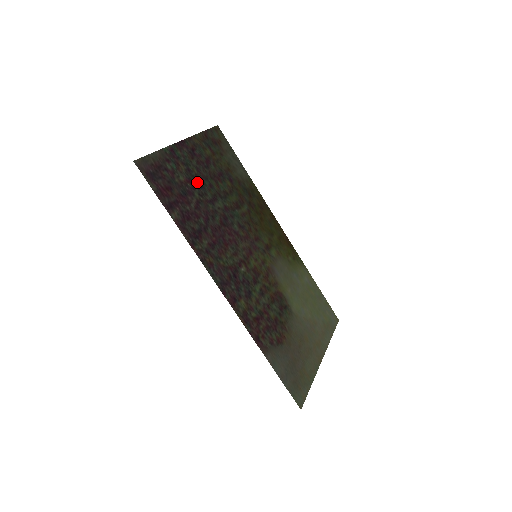
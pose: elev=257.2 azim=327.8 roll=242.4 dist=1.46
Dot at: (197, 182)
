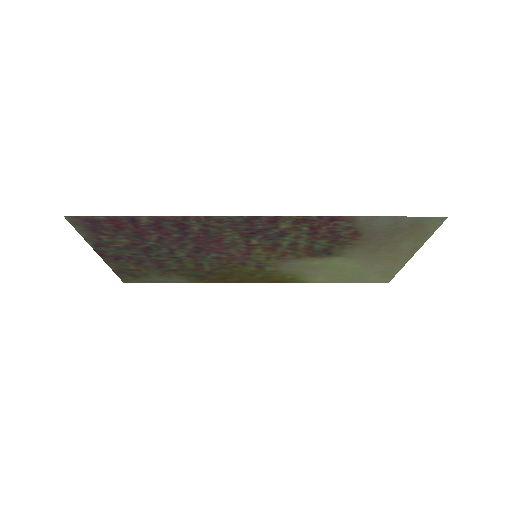
Dot at: (143, 249)
